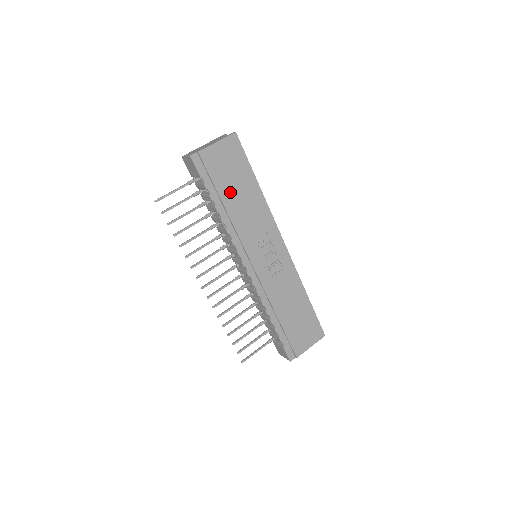
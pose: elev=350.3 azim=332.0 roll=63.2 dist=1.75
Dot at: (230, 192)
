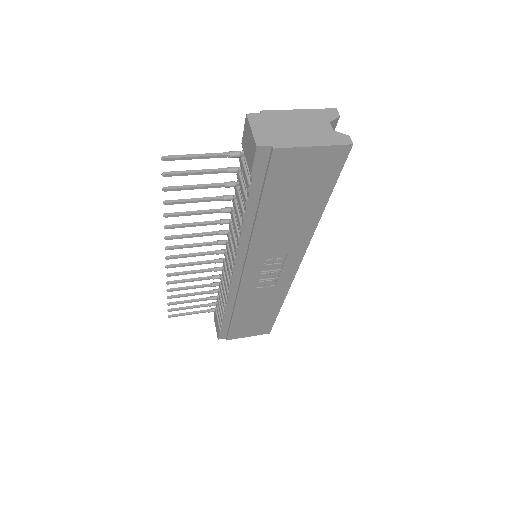
Dot at: (278, 207)
